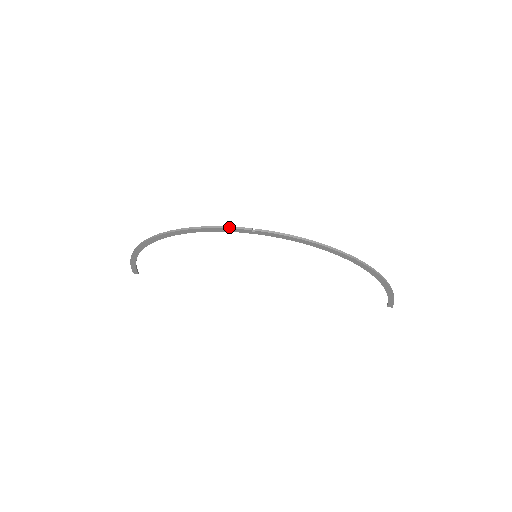
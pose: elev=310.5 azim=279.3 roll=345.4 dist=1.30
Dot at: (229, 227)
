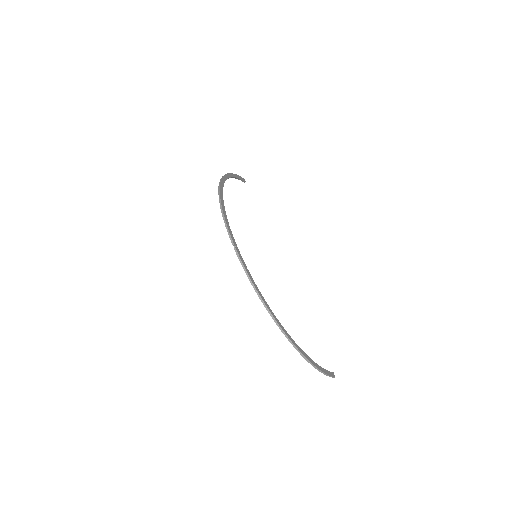
Dot at: (227, 229)
